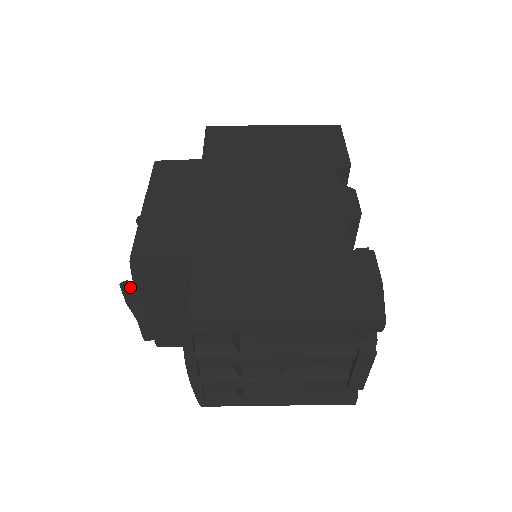
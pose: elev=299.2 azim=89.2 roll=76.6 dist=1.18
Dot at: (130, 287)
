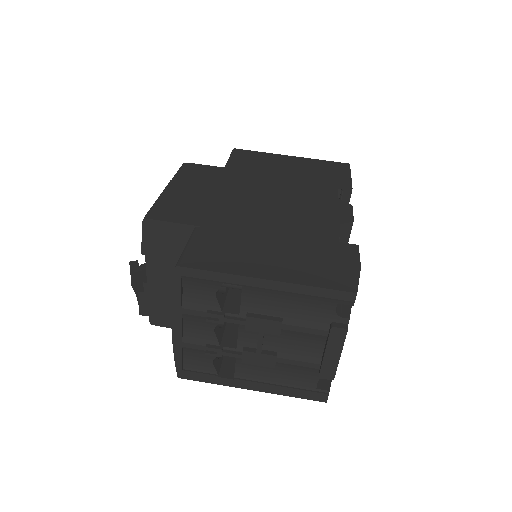
Dot at: (138, 266)
